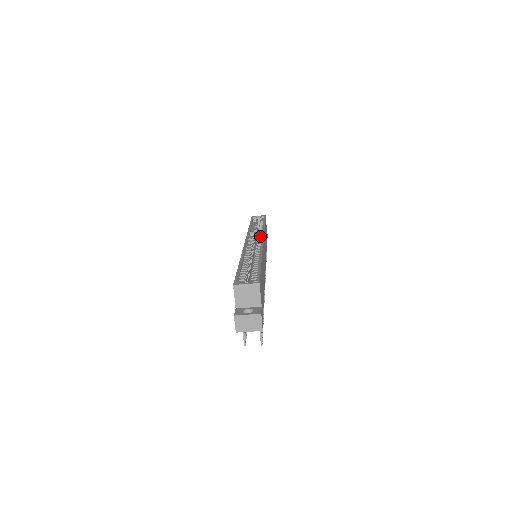
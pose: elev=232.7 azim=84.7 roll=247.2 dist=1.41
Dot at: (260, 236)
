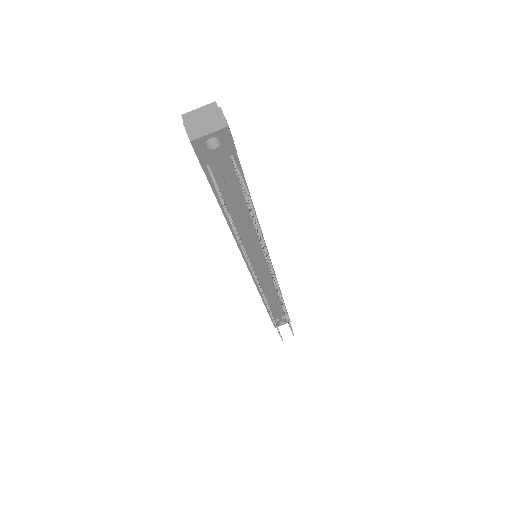
Dot at: occluded
